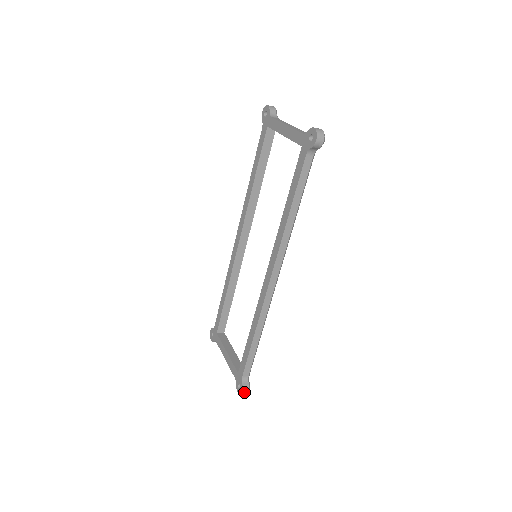
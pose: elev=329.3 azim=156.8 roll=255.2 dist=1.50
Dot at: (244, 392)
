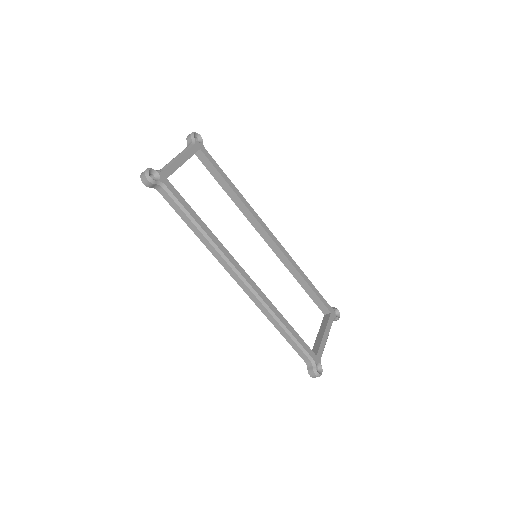
Dot at: (312, 376)
